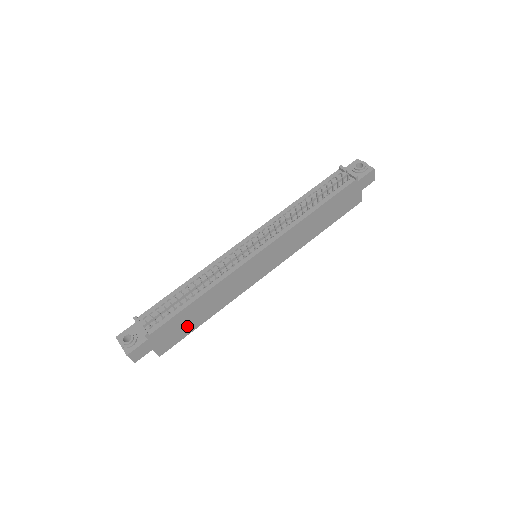
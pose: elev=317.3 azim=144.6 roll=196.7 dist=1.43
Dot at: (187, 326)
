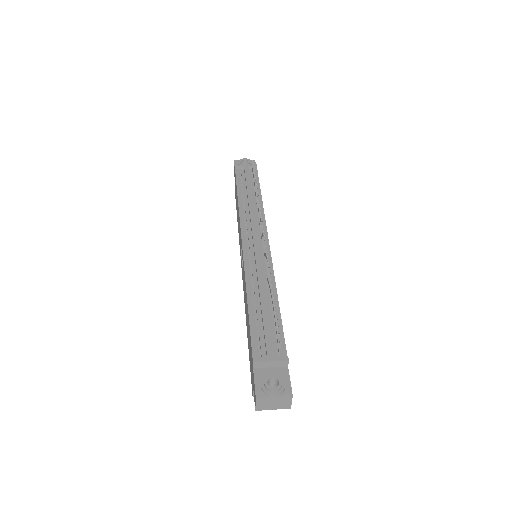
Dot at: occluded
